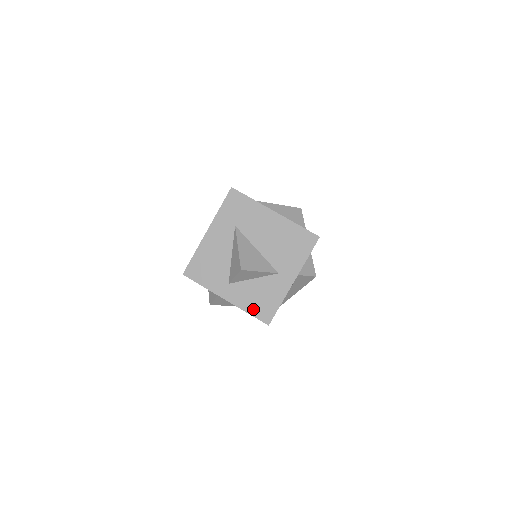
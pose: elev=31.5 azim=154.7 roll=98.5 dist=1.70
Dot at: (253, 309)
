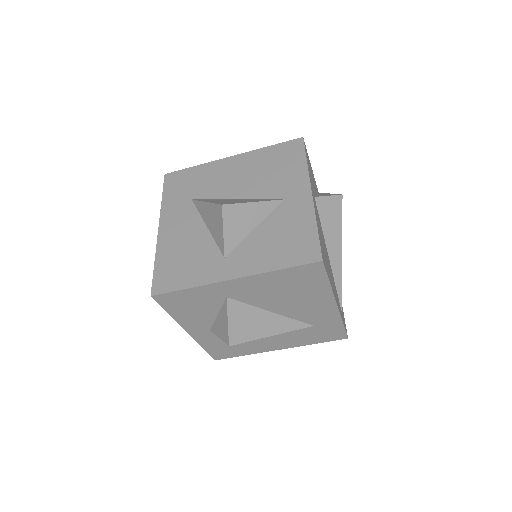
Dot at: (282, 259)
